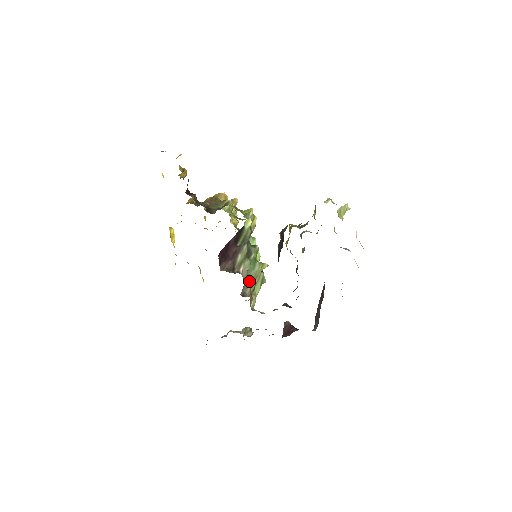
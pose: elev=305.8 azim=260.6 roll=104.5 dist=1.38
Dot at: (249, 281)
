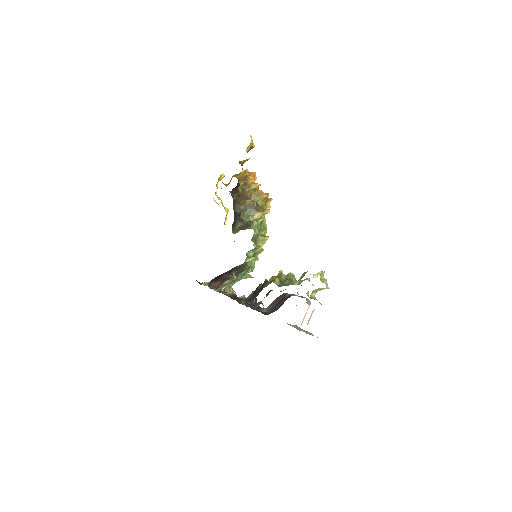
Dot at: occluded
